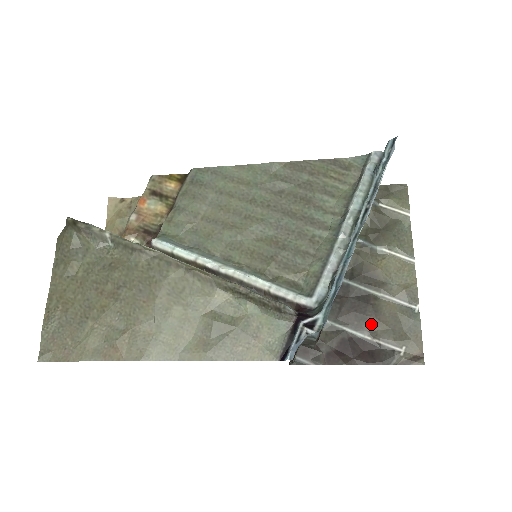
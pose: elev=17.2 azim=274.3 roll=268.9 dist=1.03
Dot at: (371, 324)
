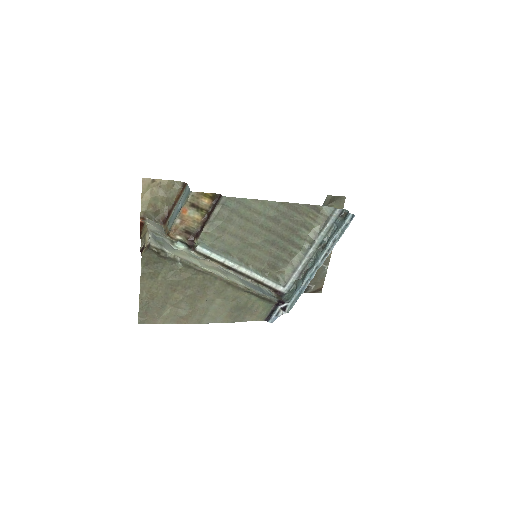
Dot at: occluded
